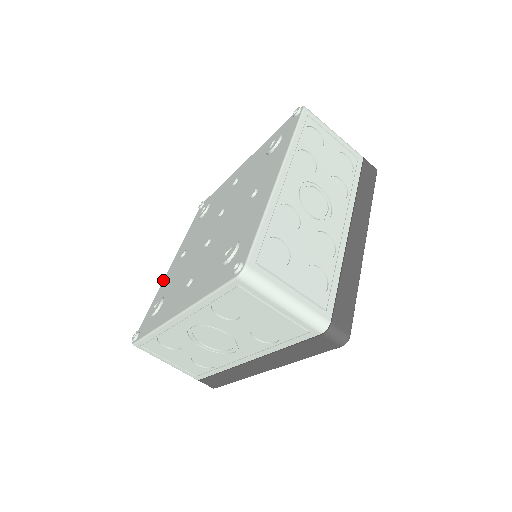
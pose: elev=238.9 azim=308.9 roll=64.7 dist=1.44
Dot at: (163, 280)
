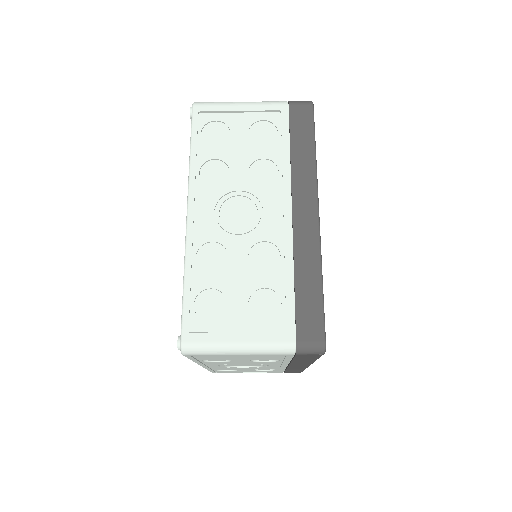
Dot at: occluded
